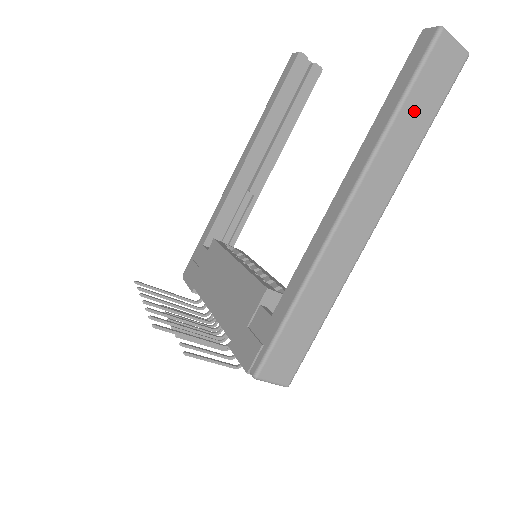
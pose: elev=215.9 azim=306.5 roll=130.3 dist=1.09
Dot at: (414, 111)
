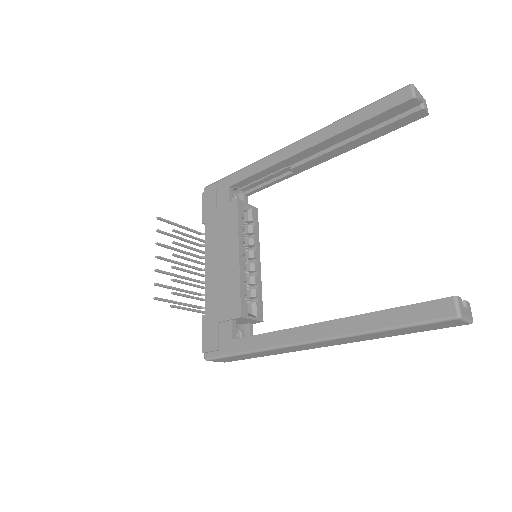
Dot at: (398, 332)
